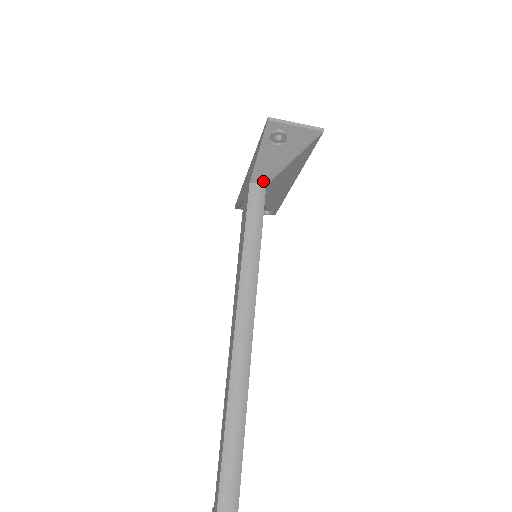
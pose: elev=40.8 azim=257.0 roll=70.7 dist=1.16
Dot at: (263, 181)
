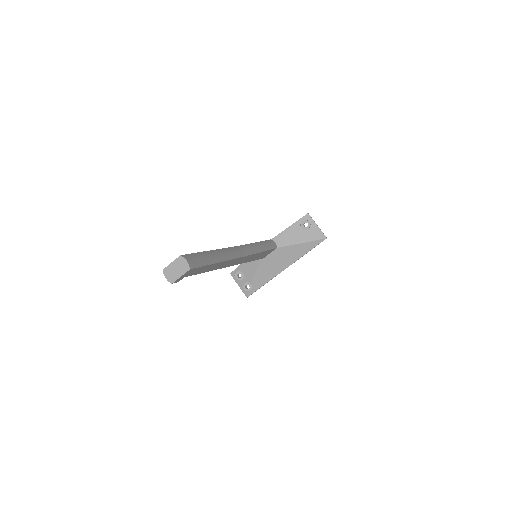
Dot at: (278, 243)
